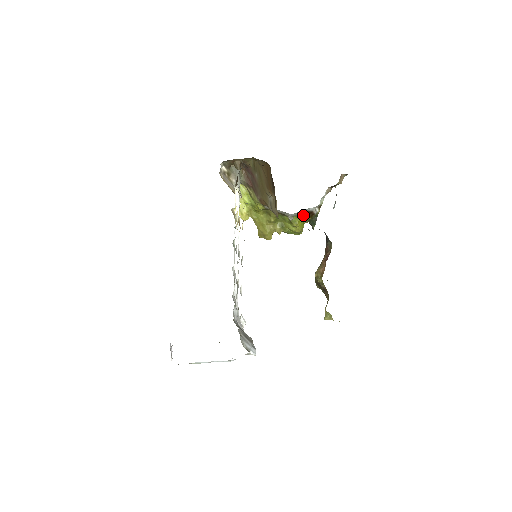
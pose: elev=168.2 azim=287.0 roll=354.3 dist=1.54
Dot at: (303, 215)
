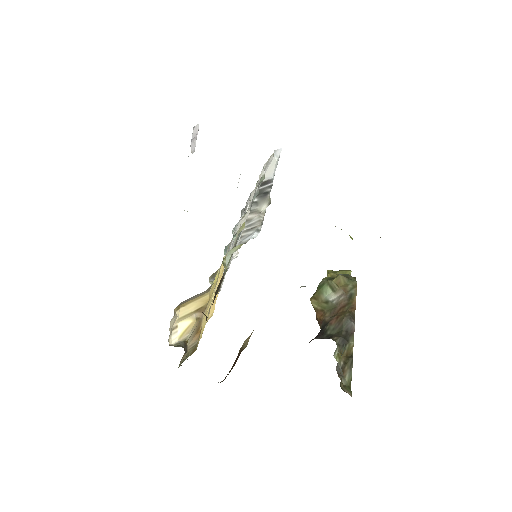
Dot at: occluded
